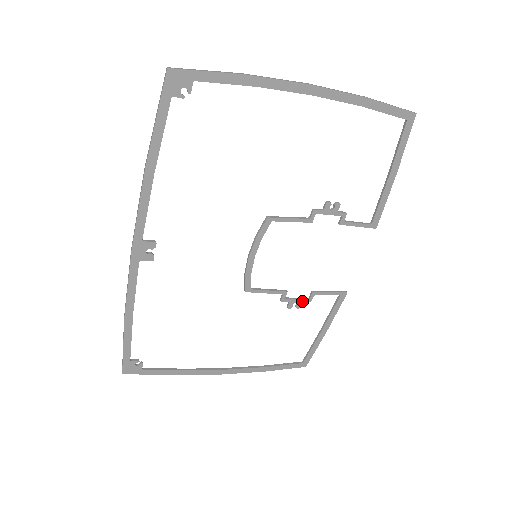
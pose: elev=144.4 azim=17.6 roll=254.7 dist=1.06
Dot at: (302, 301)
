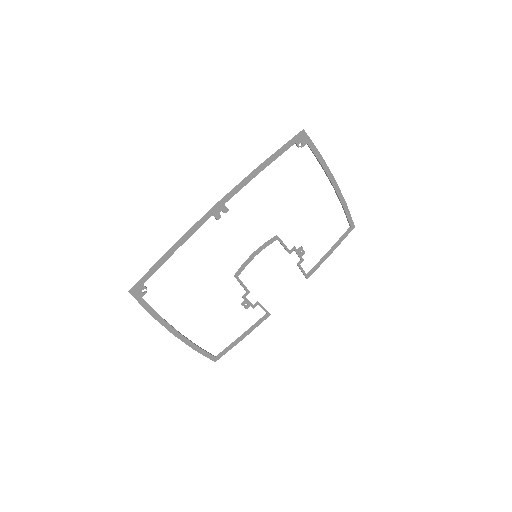
Dot at: (250, 305)
